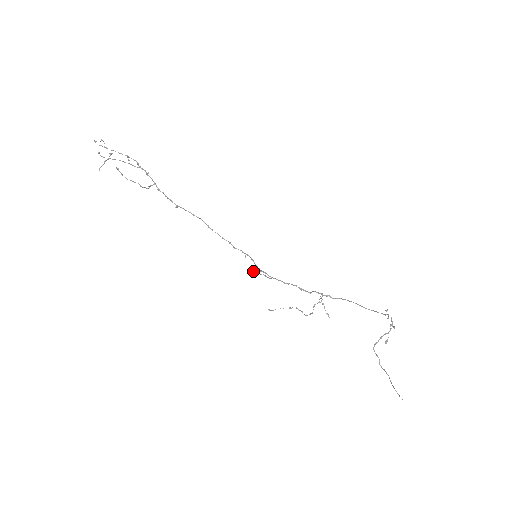
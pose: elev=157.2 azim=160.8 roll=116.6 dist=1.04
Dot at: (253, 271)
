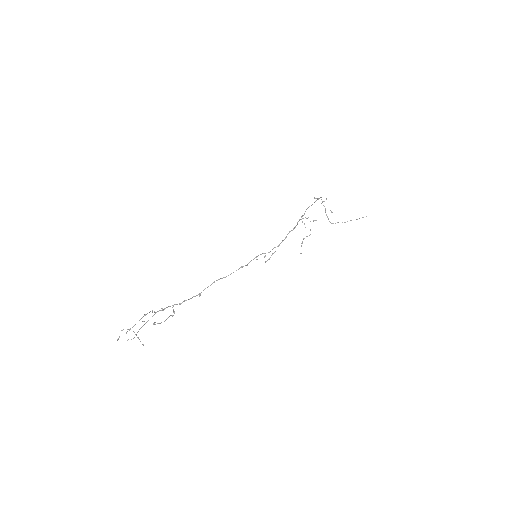
Dot at: occluded
